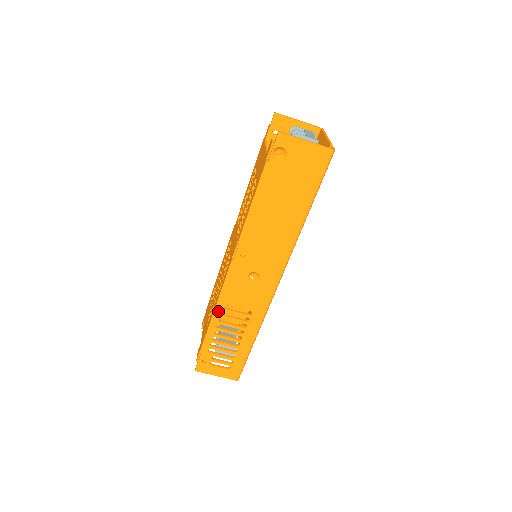
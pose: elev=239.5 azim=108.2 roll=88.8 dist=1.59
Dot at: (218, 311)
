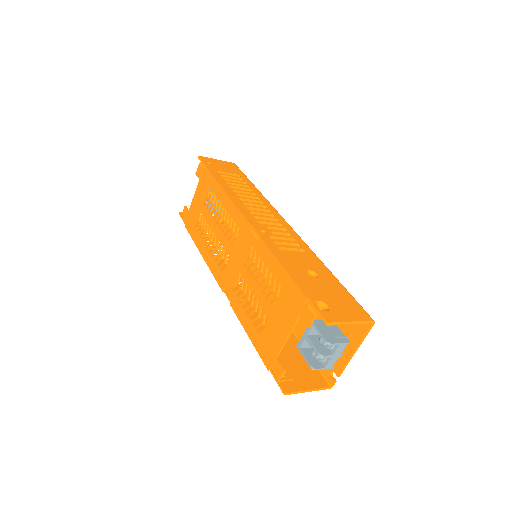
Dot at: occluded
